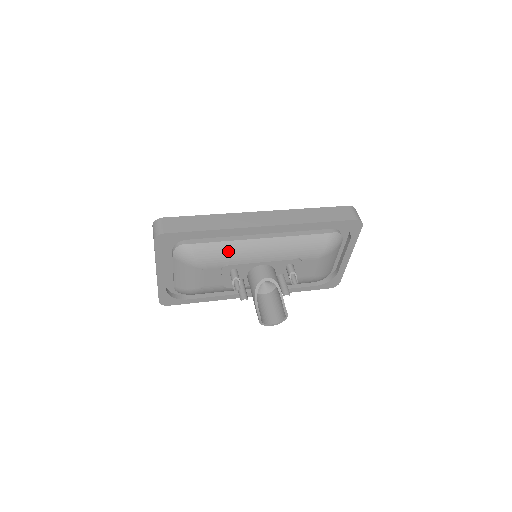
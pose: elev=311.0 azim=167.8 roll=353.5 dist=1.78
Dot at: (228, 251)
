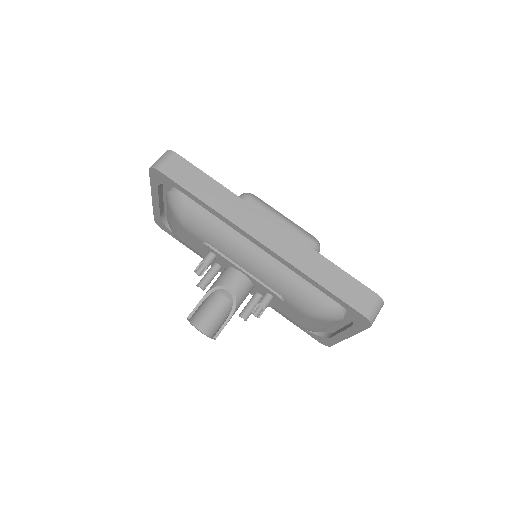
Dot at: (214, 233)
